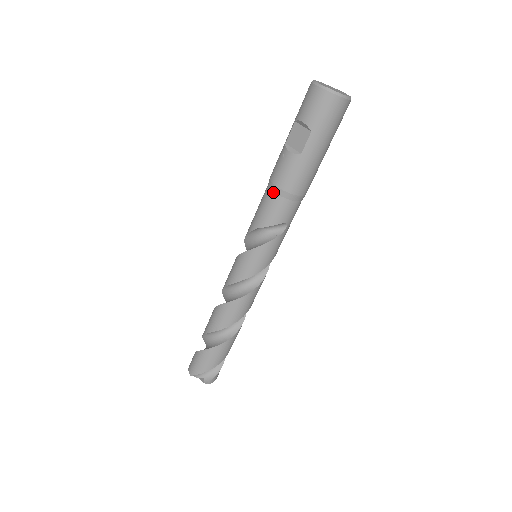
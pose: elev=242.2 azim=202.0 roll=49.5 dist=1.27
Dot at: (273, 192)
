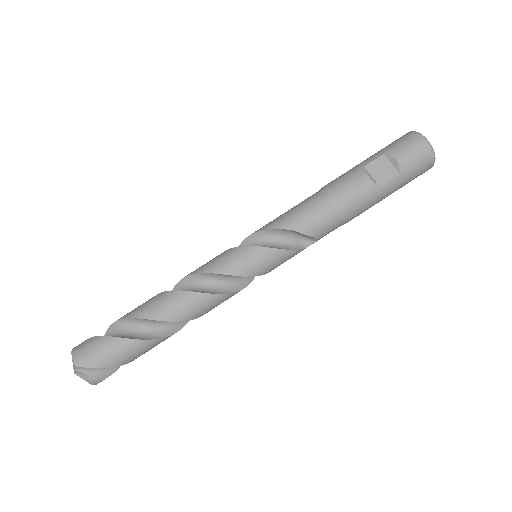
Dot at: (330, 204)
